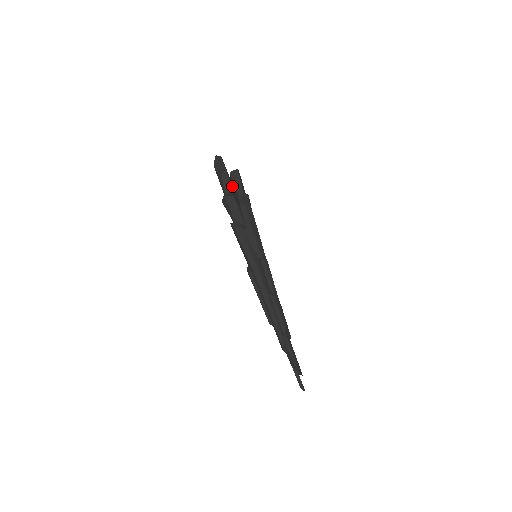
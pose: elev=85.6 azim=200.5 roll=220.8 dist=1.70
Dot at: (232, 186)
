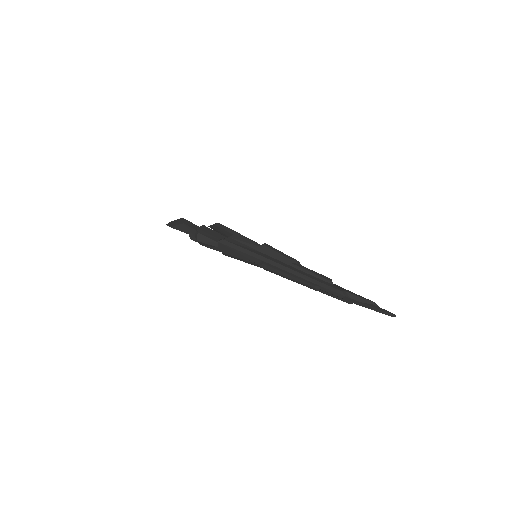
Dot at: occluded
